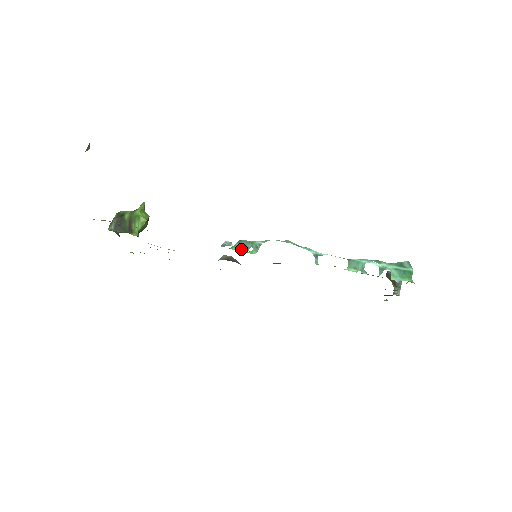
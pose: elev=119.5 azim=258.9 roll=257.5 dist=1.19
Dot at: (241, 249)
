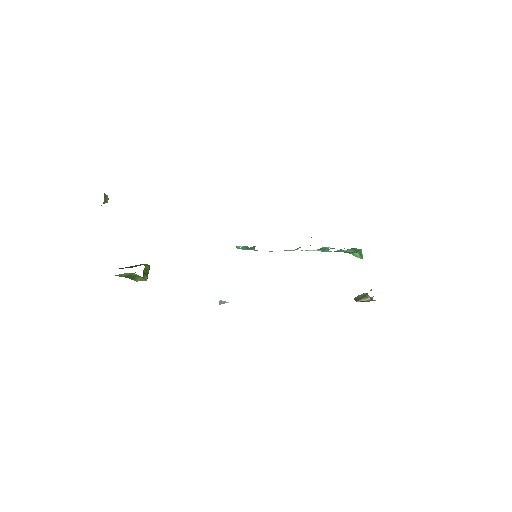
Dot at: (243, 246)
